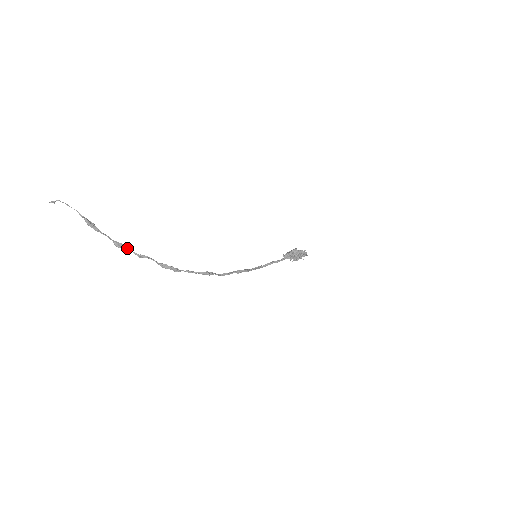
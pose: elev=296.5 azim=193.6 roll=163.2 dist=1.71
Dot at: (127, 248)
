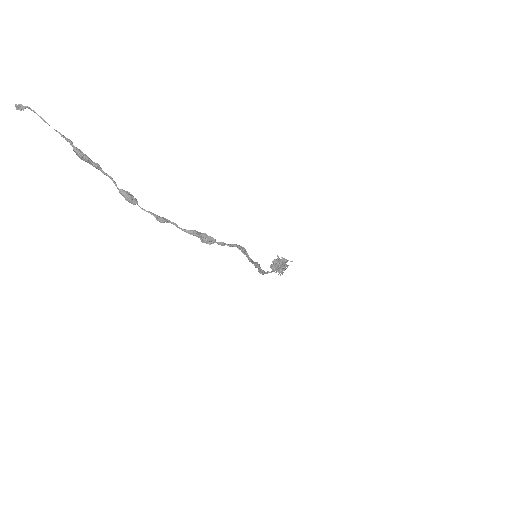
Dot at: (139, 206)
